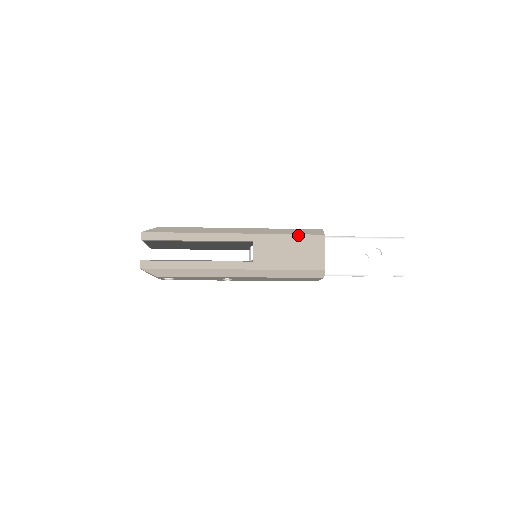
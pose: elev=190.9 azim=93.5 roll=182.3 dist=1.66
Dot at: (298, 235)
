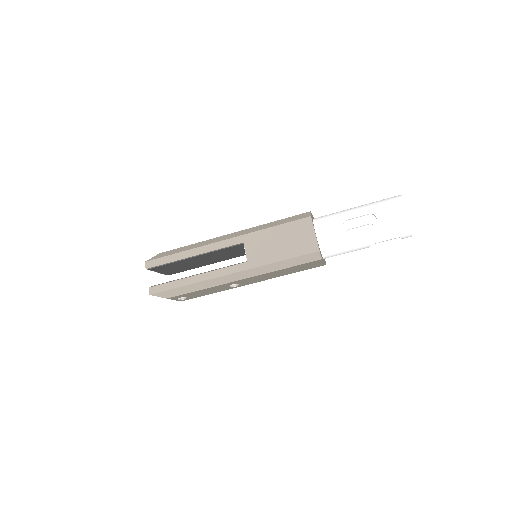
Dot at: (285, 224)
